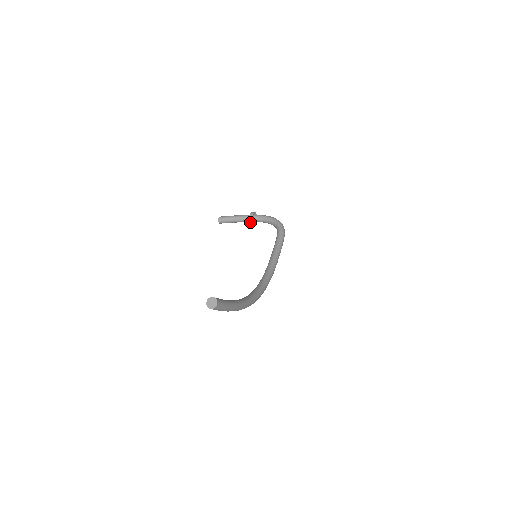
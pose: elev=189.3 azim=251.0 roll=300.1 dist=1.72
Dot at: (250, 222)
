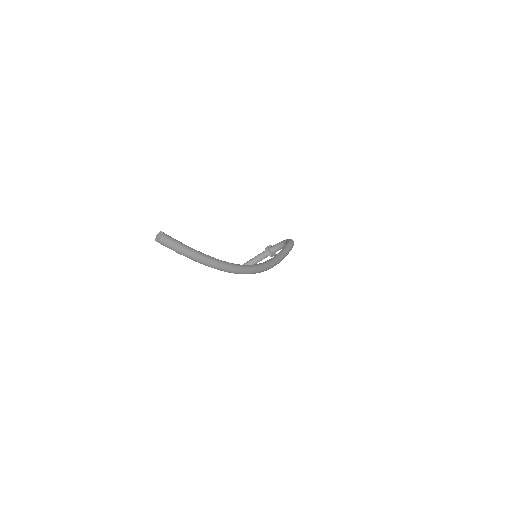
Dot at: (268, 254)
